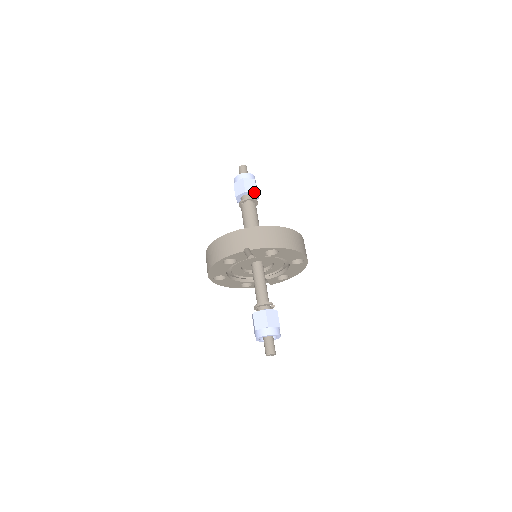
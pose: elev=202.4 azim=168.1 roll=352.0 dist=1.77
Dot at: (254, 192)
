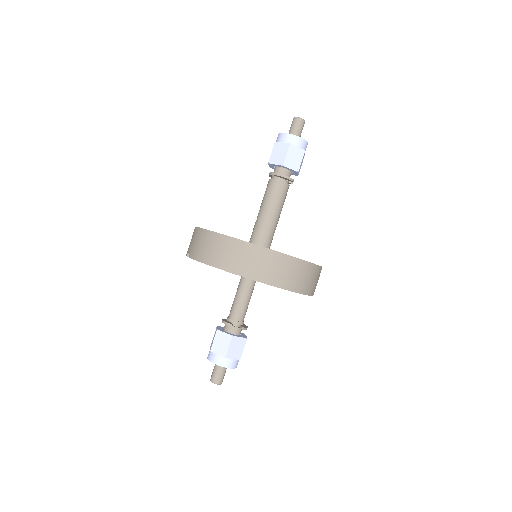
Dot at: (279, 164)
